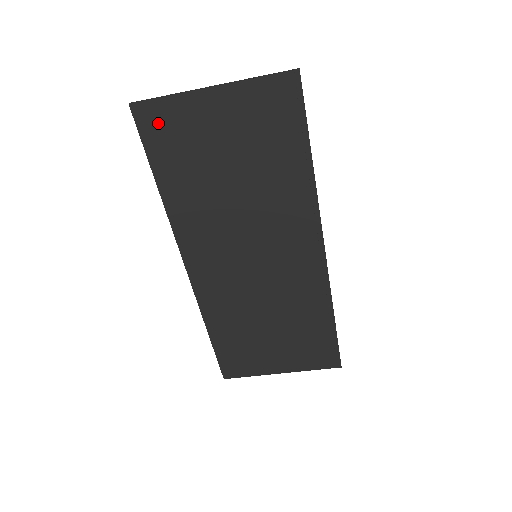
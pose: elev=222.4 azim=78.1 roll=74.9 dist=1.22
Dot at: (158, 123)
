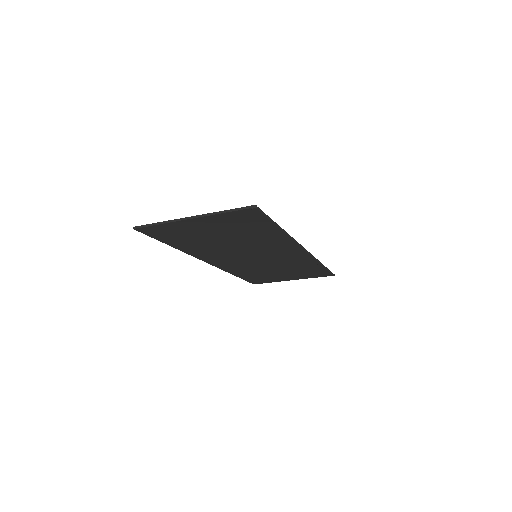
Dot at: (159, 231)
